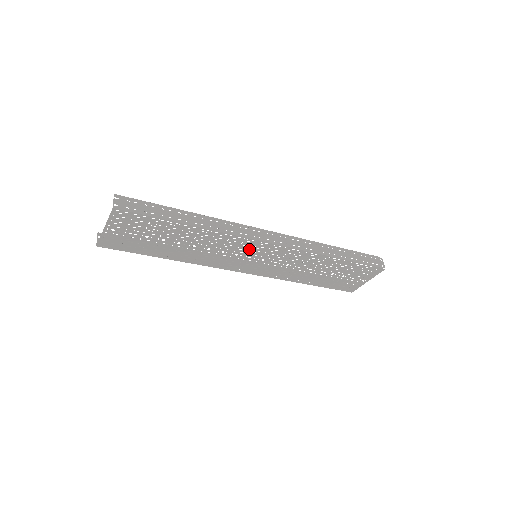
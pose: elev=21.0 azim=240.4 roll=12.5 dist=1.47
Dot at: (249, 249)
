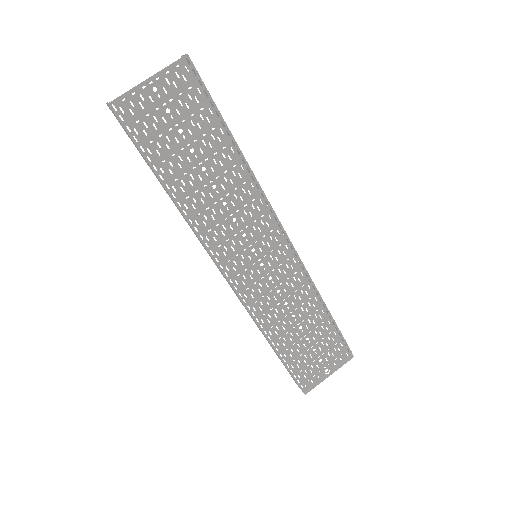
Dot at: (262, 233)
